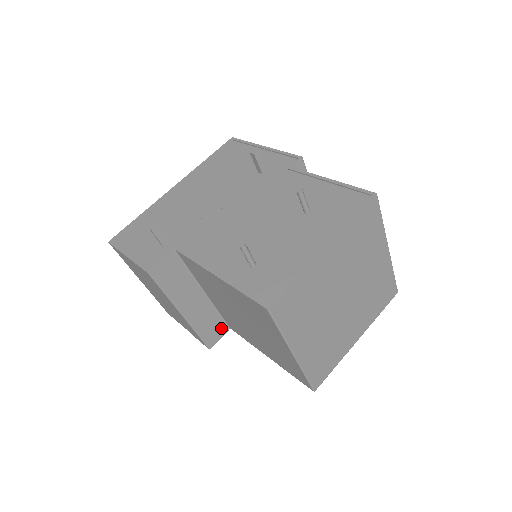
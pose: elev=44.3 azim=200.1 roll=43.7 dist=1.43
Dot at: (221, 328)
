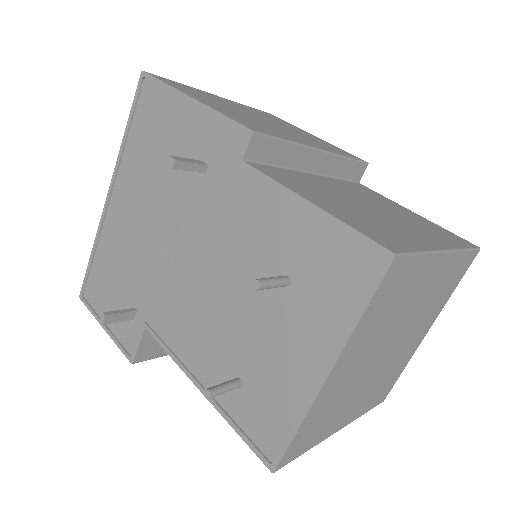
Dot at: occluded
